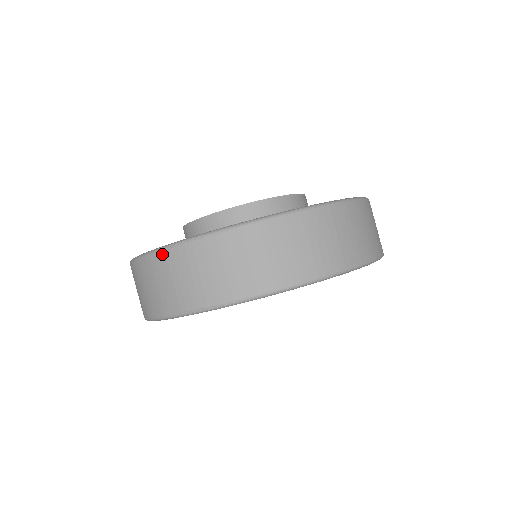
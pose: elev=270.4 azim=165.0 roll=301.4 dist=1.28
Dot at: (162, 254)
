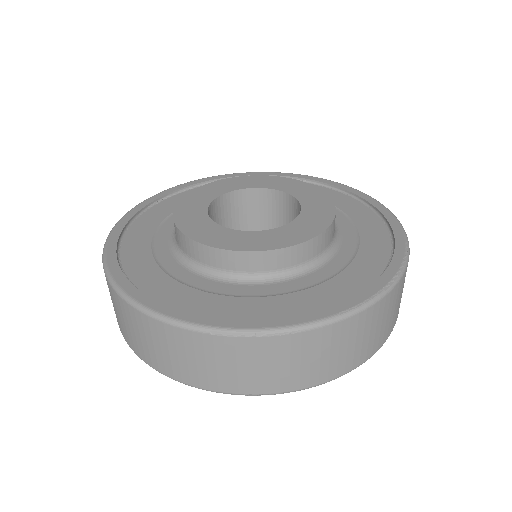
Dot at: (196, 335)
